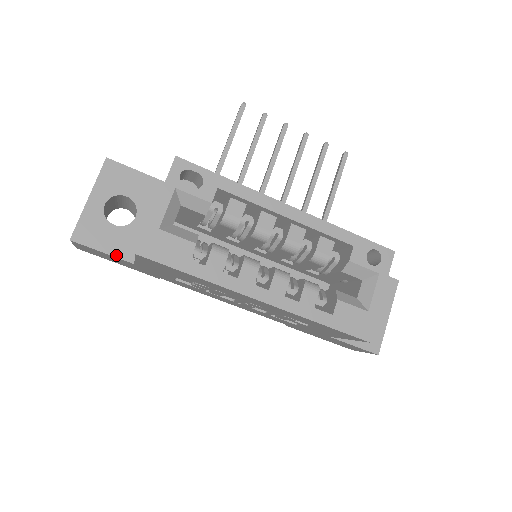
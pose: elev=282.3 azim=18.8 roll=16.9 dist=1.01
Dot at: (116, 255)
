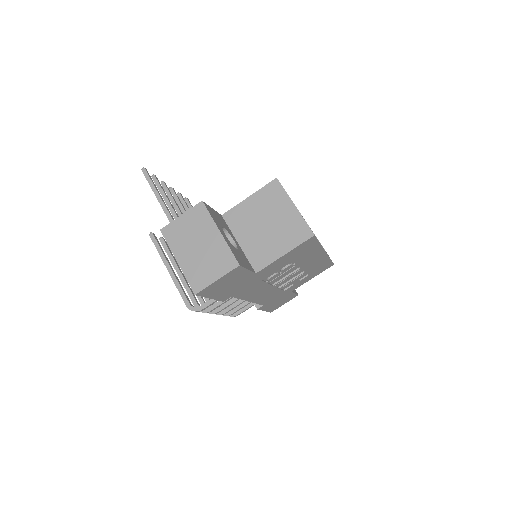
Dot at: (250, 270)
